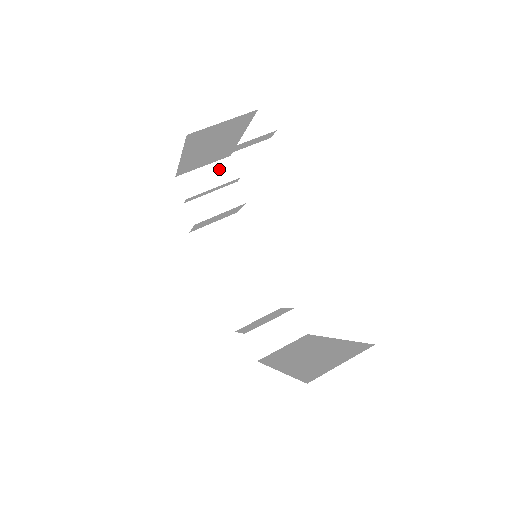
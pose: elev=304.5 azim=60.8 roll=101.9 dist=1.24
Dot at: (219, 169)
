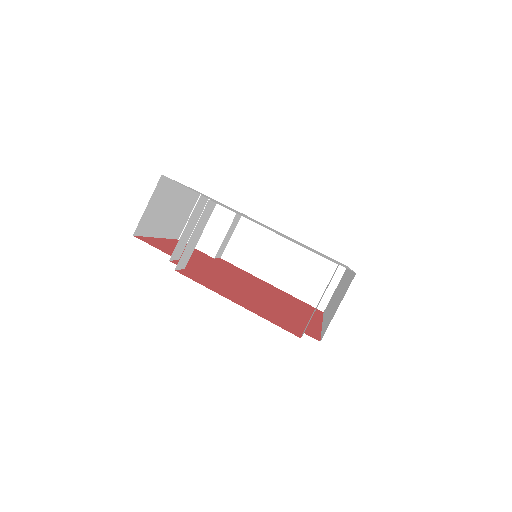
Dot at: (202, 220)
